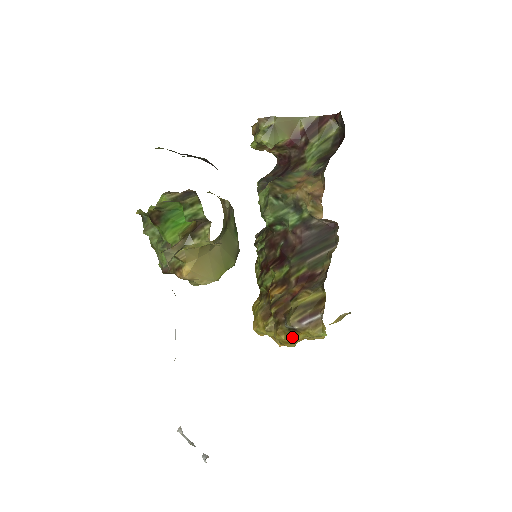
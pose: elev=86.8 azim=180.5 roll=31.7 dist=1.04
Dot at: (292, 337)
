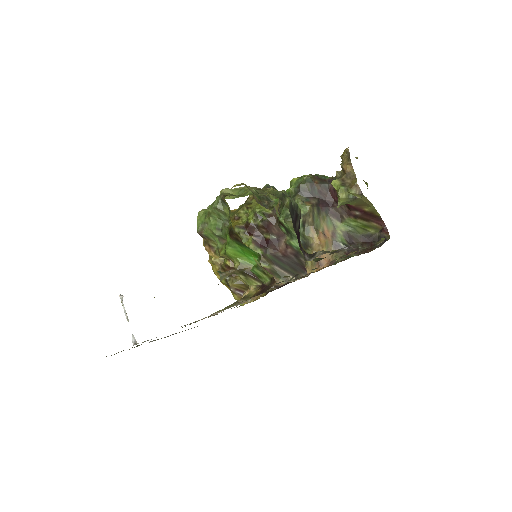
Dot at: (223, 283)
